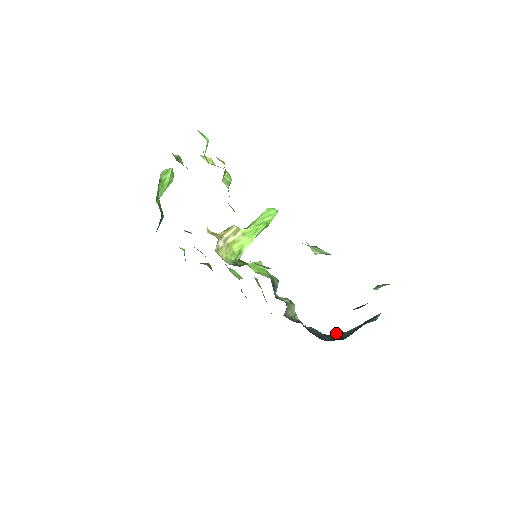
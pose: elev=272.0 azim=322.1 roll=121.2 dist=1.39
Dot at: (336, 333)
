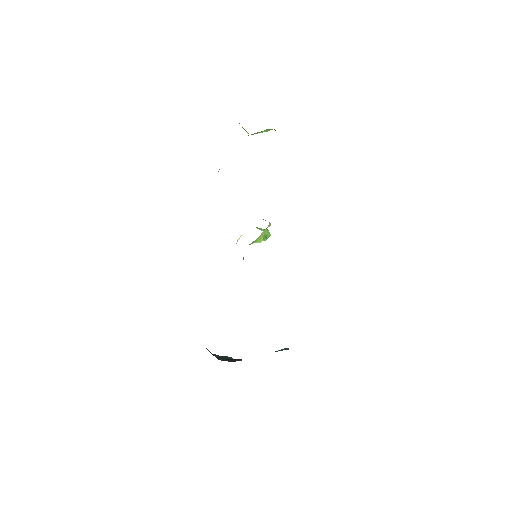
Dot at: occluded
